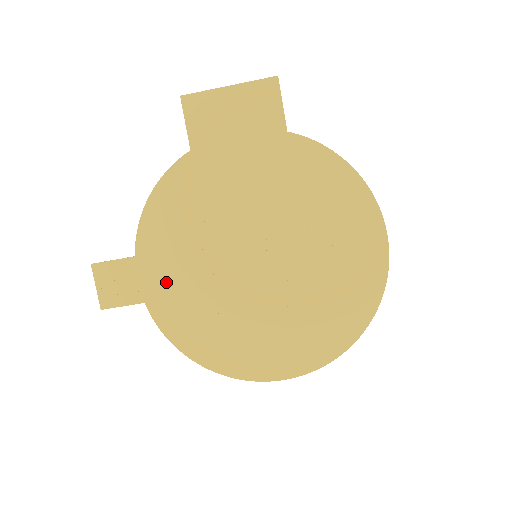
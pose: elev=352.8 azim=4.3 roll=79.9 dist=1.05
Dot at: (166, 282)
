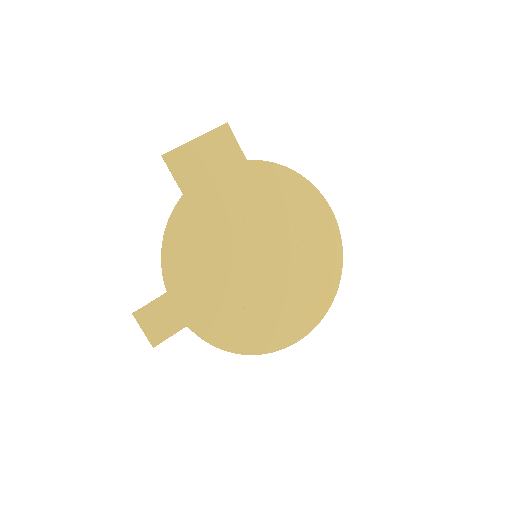
Dot at: (198, 302)
